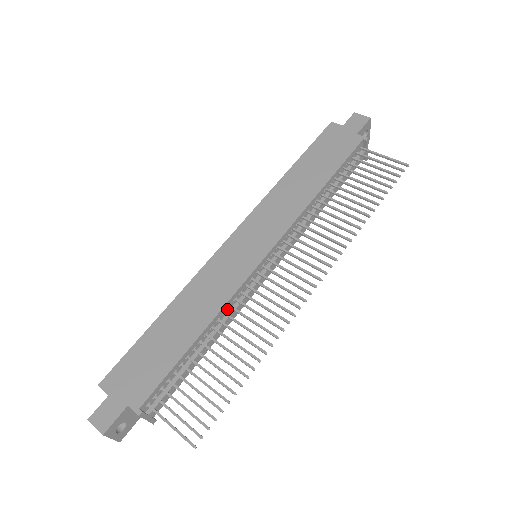
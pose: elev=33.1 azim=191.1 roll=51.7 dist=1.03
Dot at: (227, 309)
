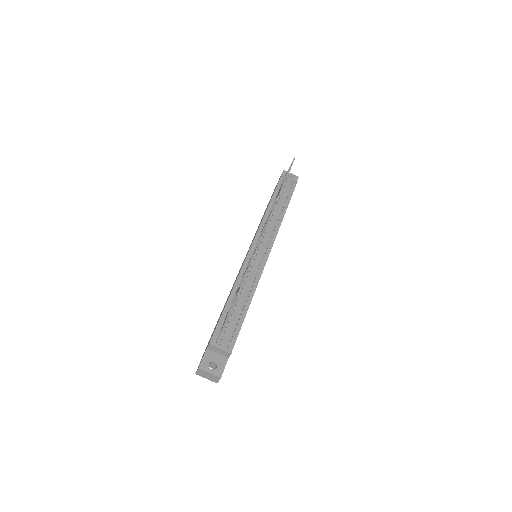
Dot at: occluded
